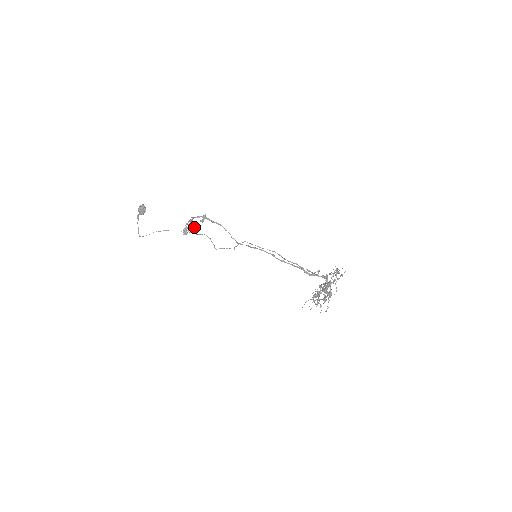
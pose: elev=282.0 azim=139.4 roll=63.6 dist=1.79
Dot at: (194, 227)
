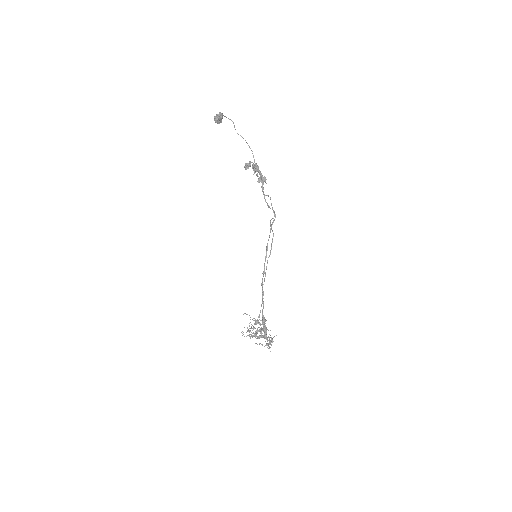
Dot at: occluded
